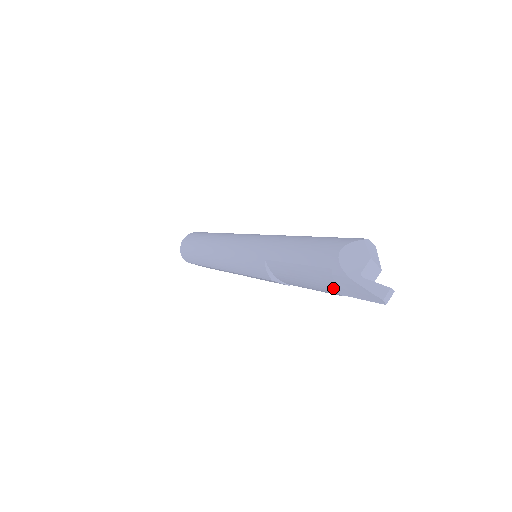
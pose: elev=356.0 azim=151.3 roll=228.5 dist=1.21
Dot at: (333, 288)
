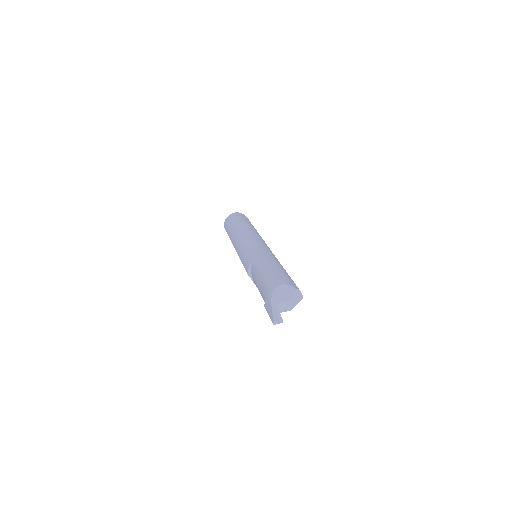
Dot at: occluded
